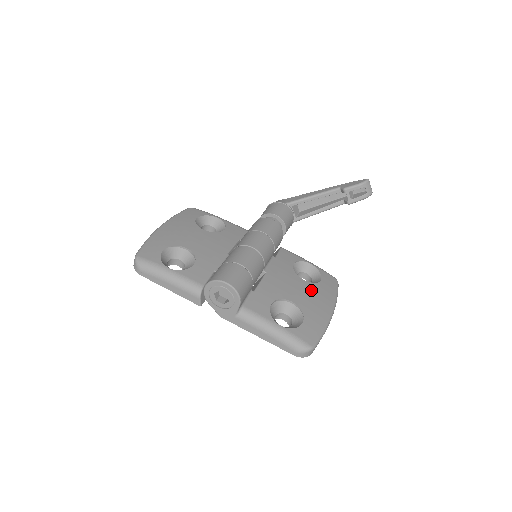
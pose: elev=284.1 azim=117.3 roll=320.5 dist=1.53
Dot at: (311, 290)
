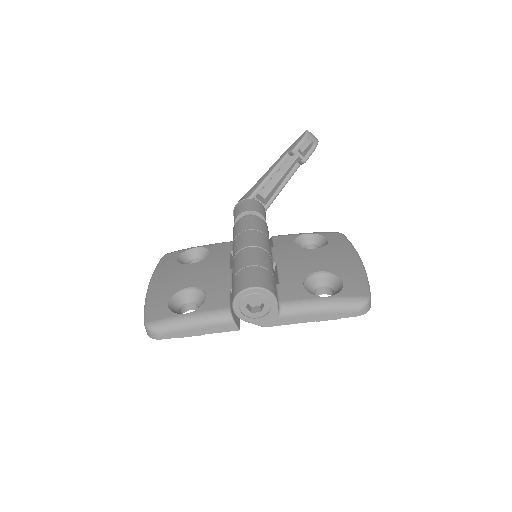
Dot at: (327, 253)
